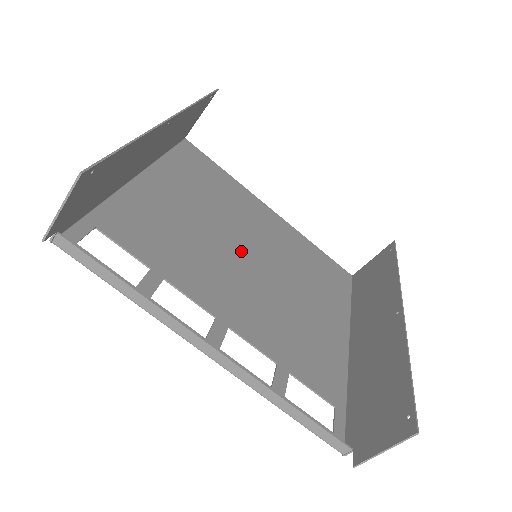
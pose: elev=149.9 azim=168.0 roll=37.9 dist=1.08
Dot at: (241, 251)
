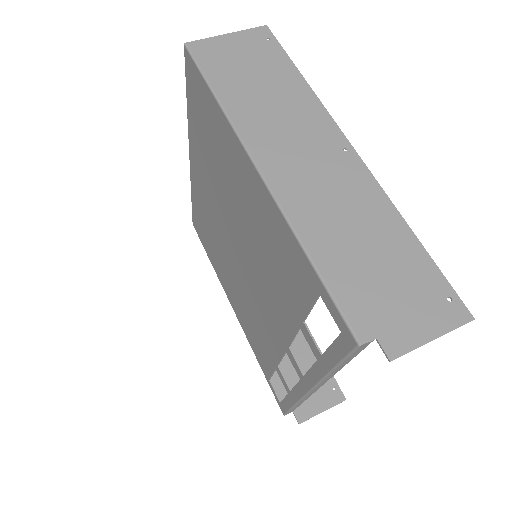
Dot at: (239, 245)
